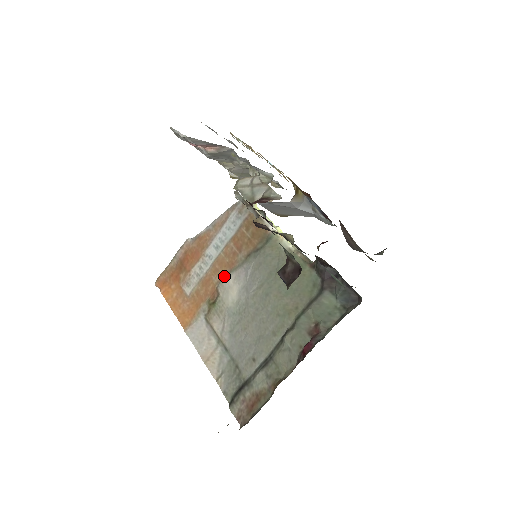
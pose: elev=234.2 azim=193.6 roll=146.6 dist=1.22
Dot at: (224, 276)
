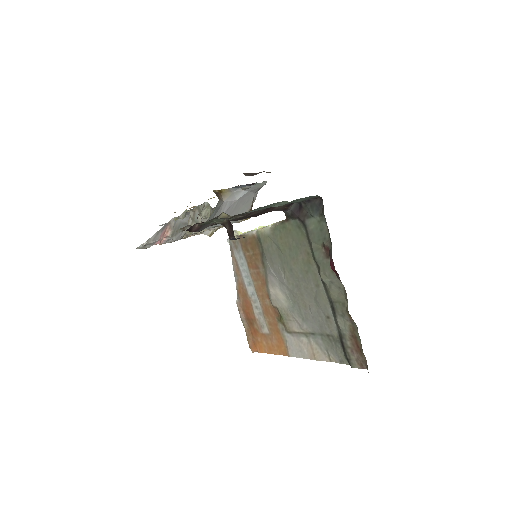
Dot at: (268, 294)
